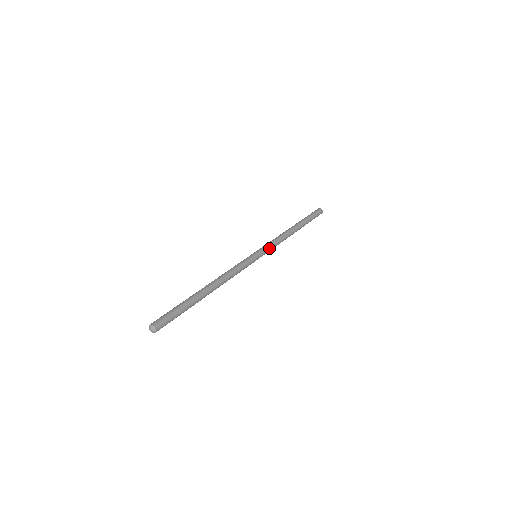
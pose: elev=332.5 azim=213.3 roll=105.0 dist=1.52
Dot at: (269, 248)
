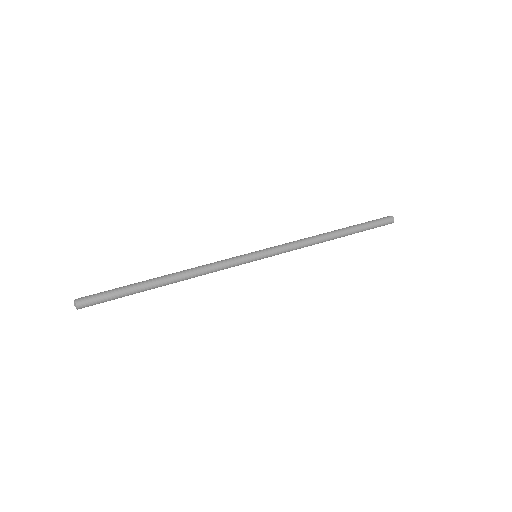
Dot at: (279, 251)
